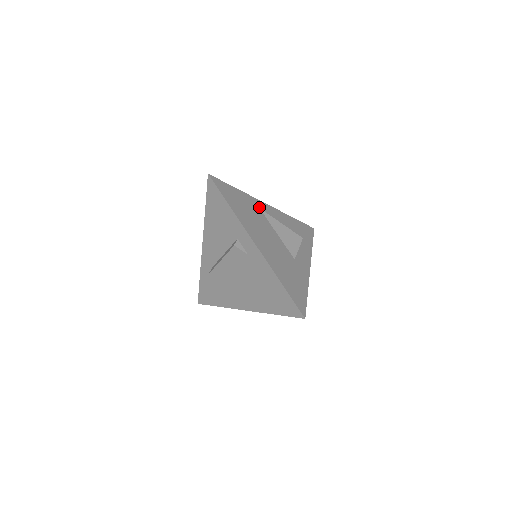
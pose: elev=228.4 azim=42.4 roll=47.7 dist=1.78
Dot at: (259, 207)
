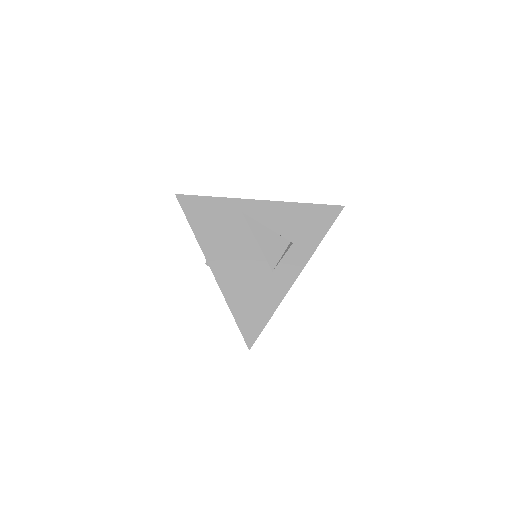
Dot at: (242, 211)
